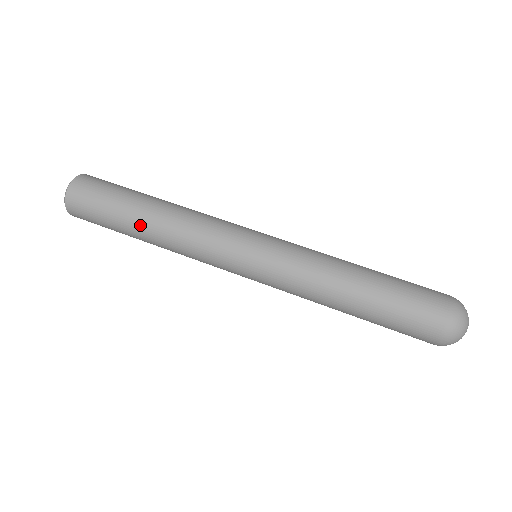
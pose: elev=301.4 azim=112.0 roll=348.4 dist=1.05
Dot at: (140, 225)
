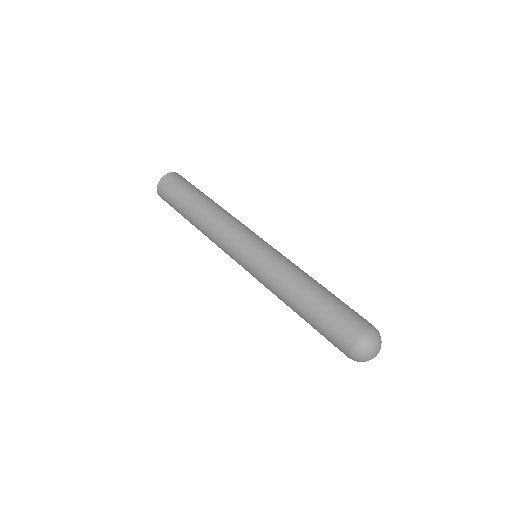
Dot at: (191, 218)
